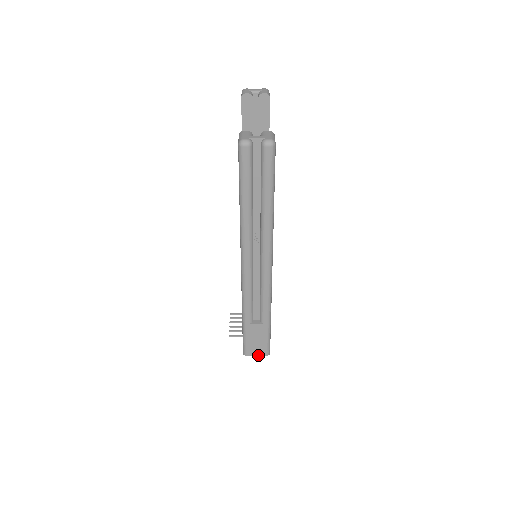
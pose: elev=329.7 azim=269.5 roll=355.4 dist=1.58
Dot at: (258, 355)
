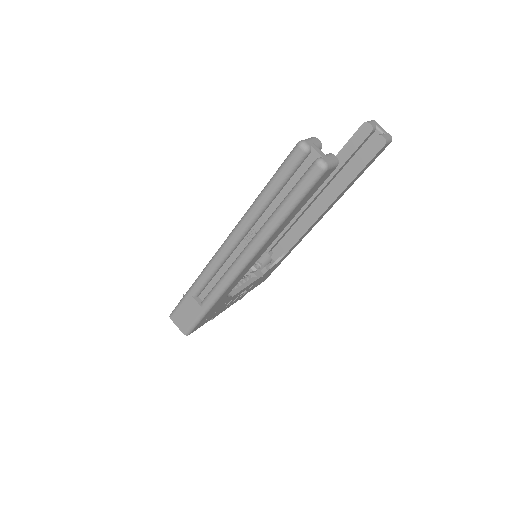
Dot at: (179, 327)
